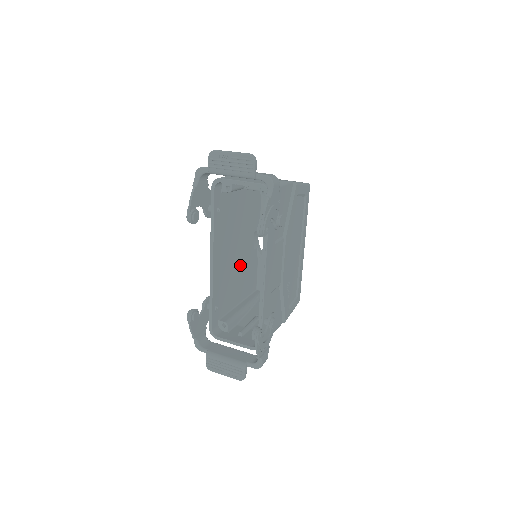
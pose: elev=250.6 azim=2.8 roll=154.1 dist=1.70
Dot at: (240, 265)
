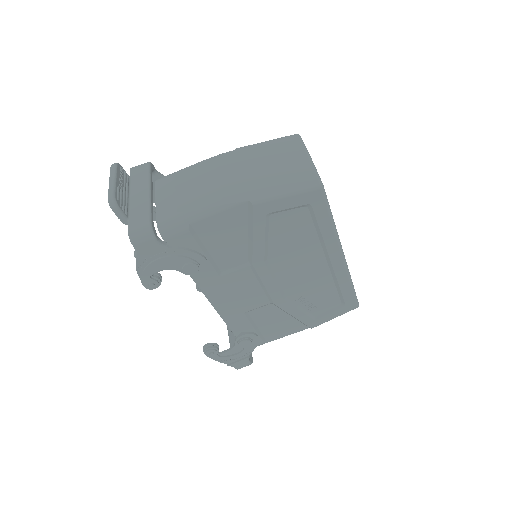
Dot at: occluded
